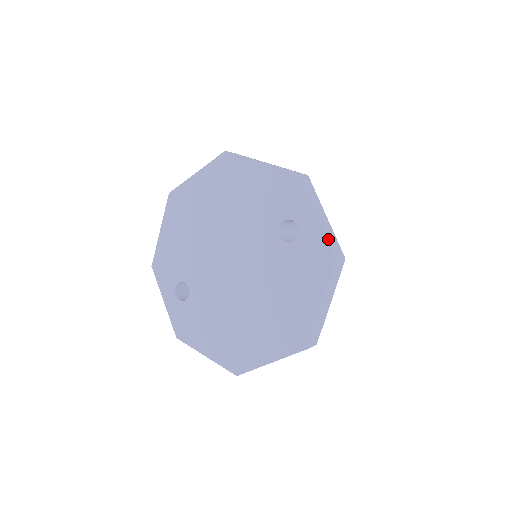
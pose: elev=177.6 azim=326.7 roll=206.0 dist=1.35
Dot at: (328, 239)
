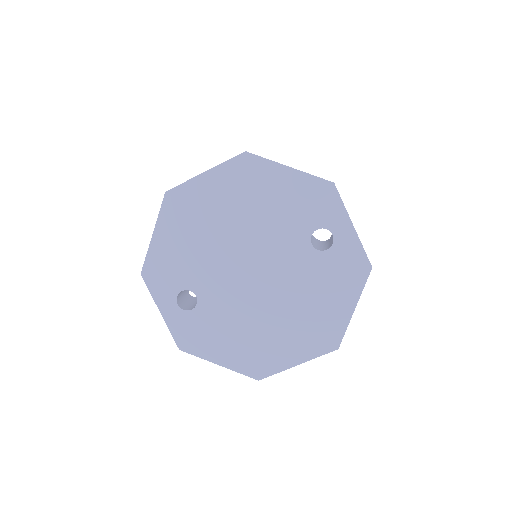
Dot at: (363, 248)
